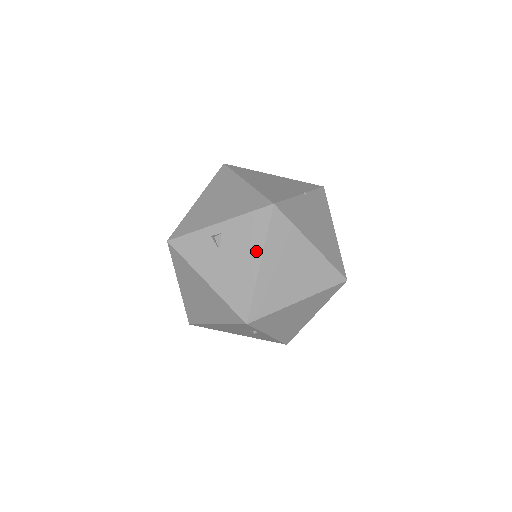
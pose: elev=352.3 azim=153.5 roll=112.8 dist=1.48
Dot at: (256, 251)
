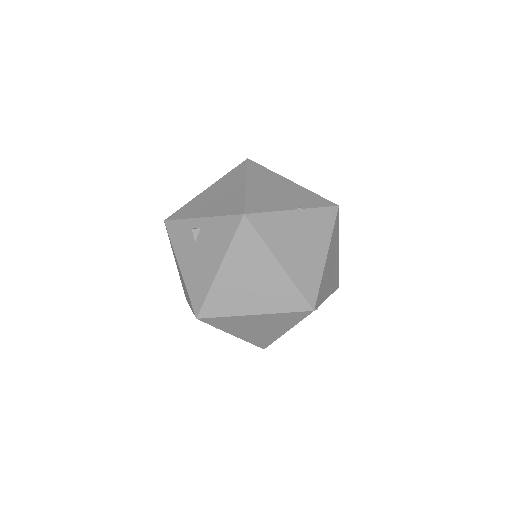
Dot at: (219, 254)
